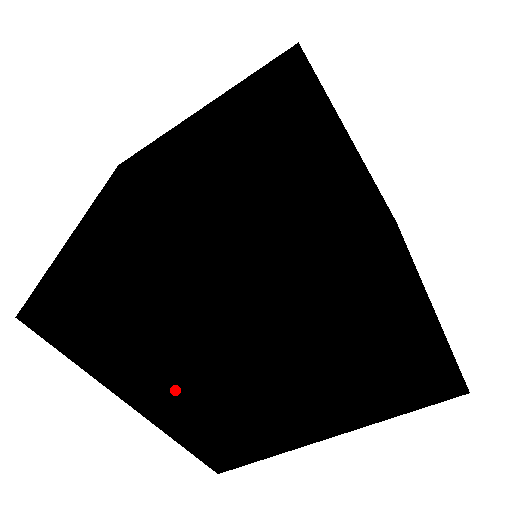
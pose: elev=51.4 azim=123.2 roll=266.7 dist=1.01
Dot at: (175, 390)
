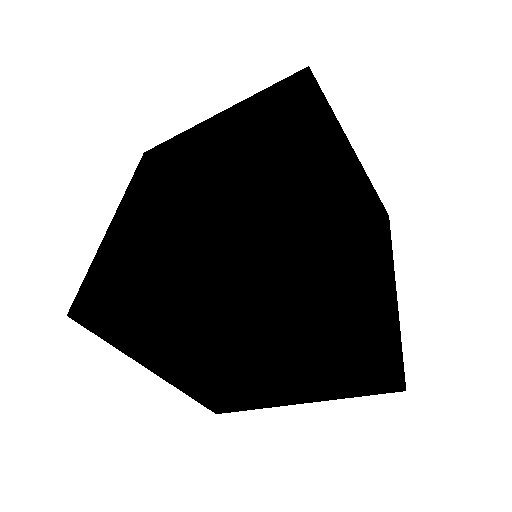
Dot at: (184, 366)
